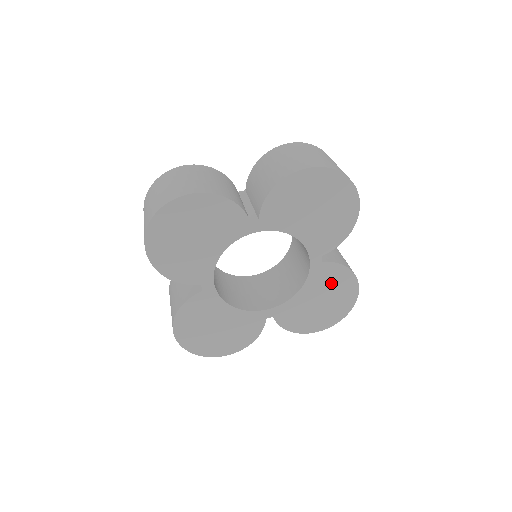
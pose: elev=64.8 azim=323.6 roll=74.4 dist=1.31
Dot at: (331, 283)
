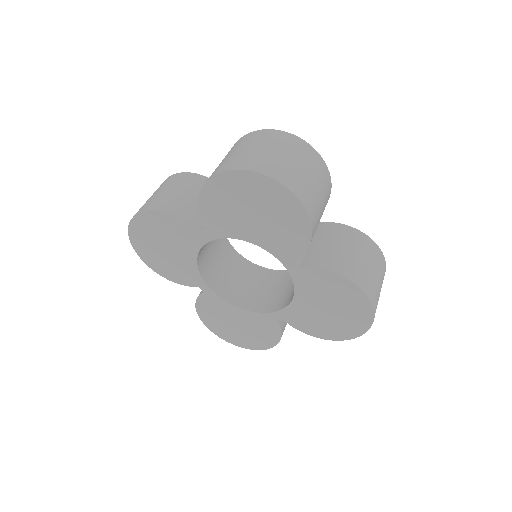
Dot at: (326, 290)
